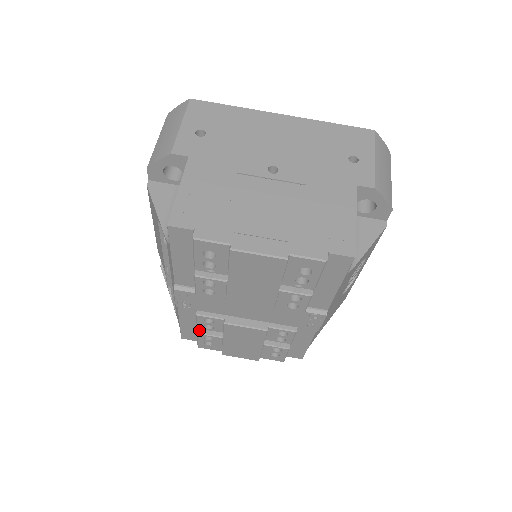
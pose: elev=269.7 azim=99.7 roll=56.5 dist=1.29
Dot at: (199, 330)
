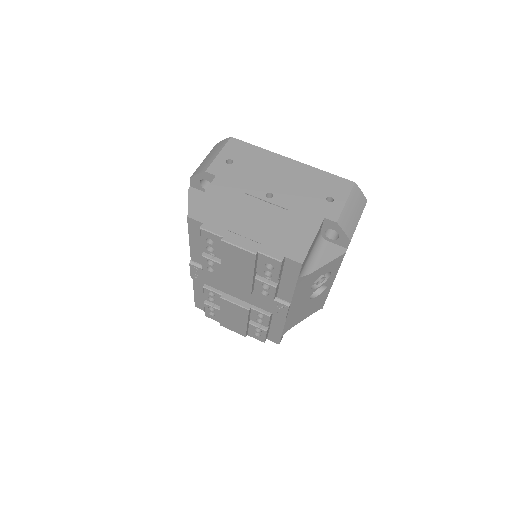
Dot at: (206, 301)
